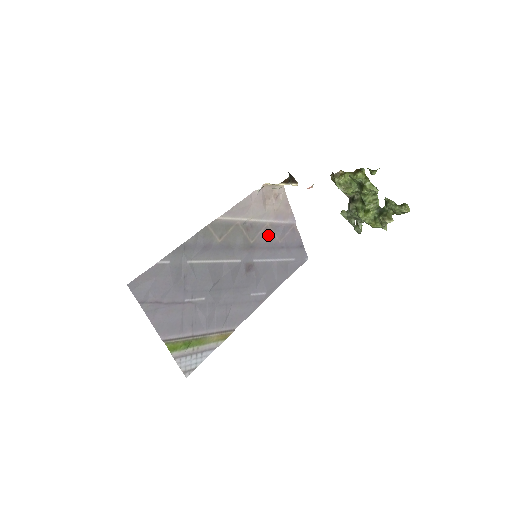
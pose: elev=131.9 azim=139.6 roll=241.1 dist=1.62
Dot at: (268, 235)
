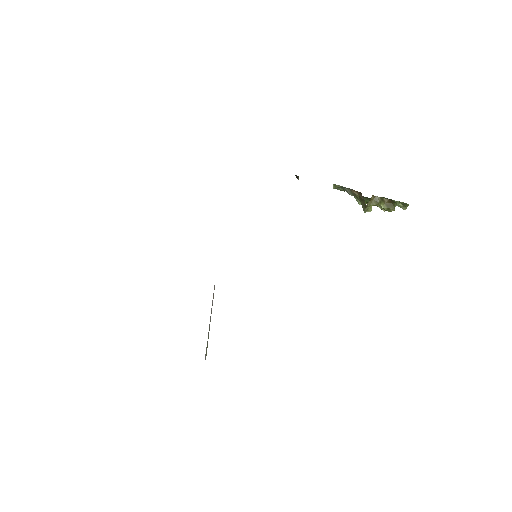
Dot at: occluded
